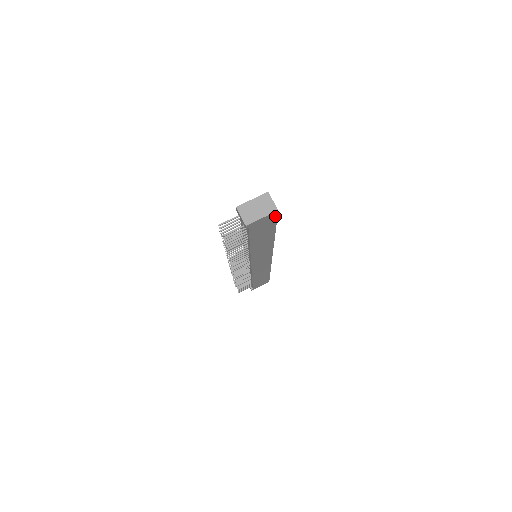
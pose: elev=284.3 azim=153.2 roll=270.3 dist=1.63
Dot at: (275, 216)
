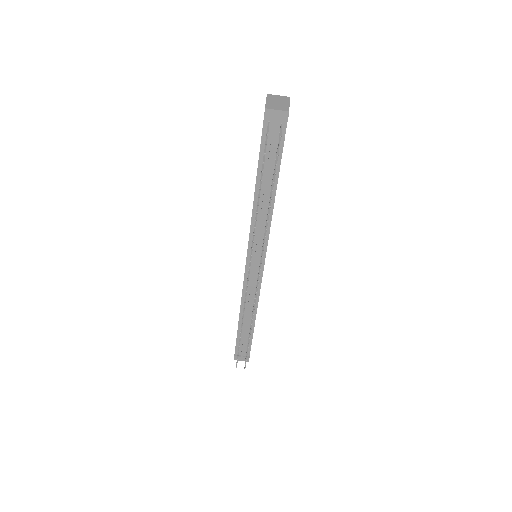
Dot at: occluded
